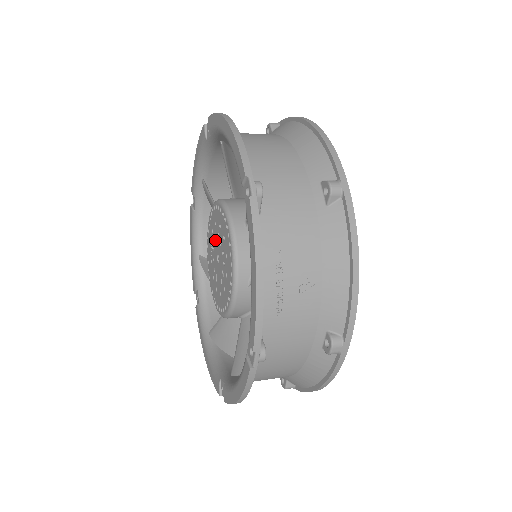
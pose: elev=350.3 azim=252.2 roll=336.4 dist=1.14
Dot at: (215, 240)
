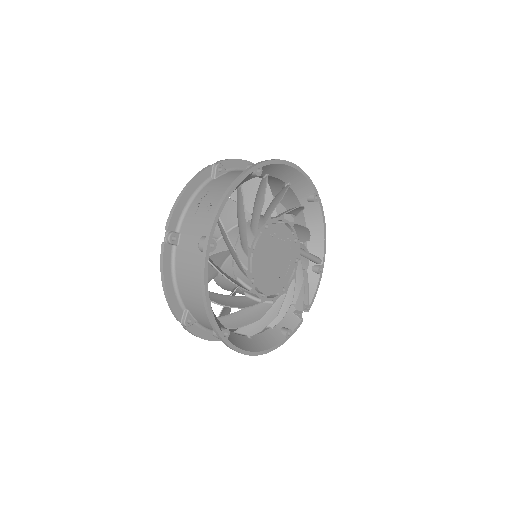
Dot at: occluded
